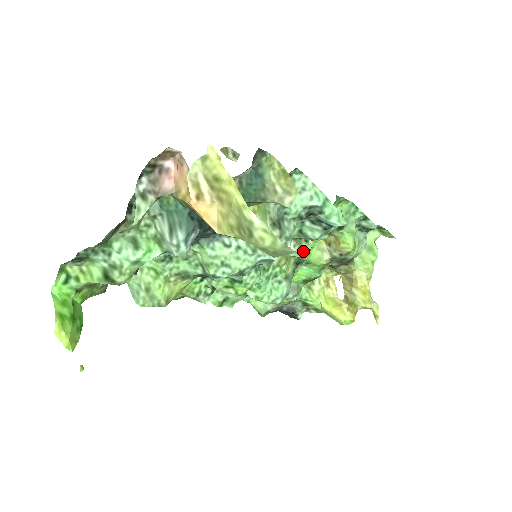
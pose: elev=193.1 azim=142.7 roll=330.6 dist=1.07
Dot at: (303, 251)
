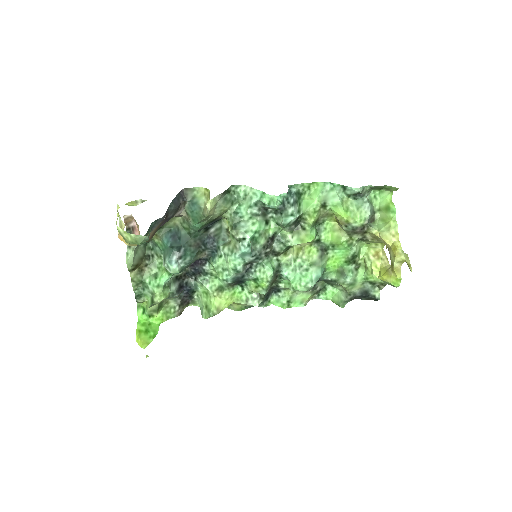
Dot at: (305, 238)
